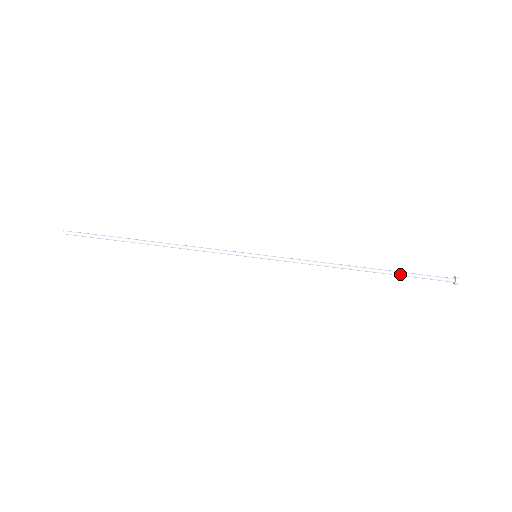
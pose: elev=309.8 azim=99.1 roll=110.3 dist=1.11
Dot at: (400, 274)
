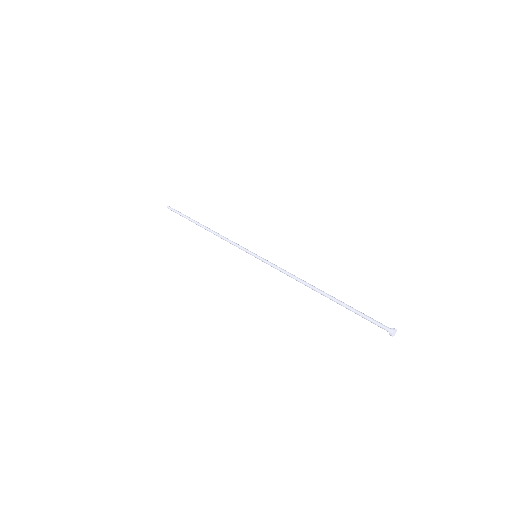
Dot at: (346, 308)
